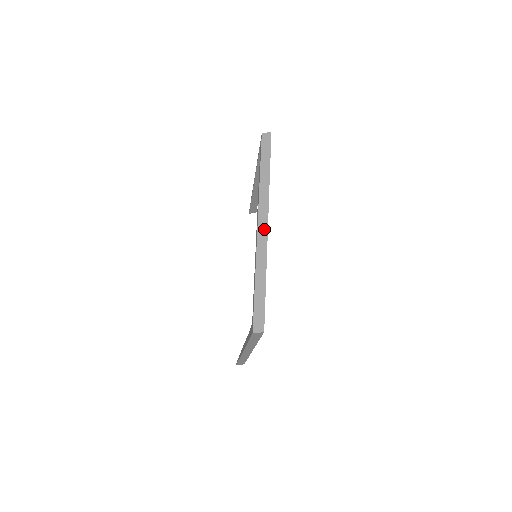
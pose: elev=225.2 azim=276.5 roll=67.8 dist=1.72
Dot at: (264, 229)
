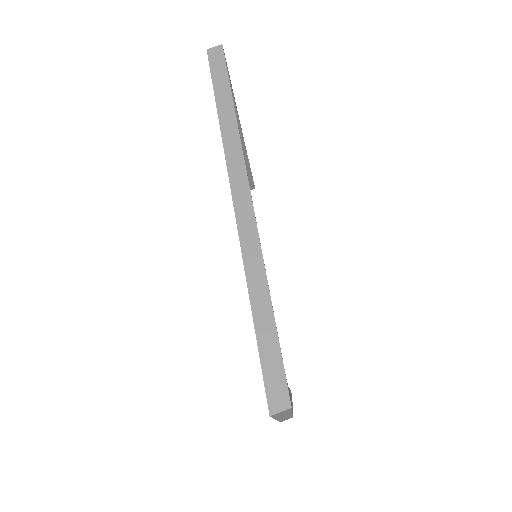
Dot at: (246, 209)
